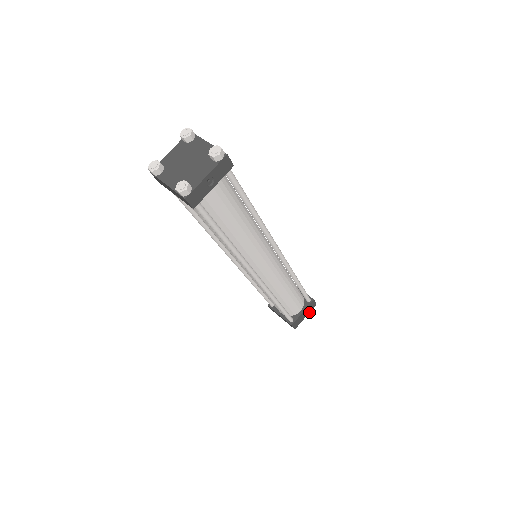
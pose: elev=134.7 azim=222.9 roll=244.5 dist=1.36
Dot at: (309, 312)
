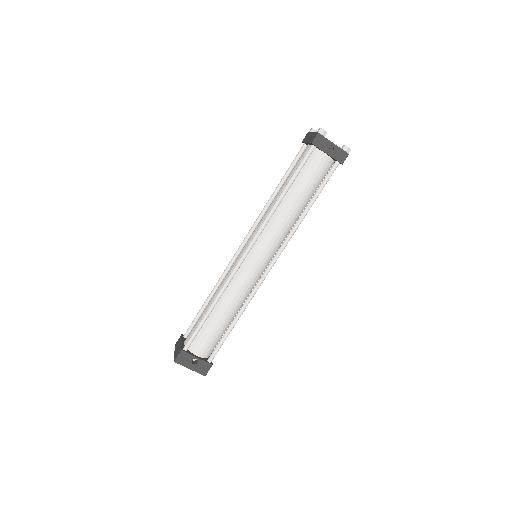
Dot at: (195, 371)
